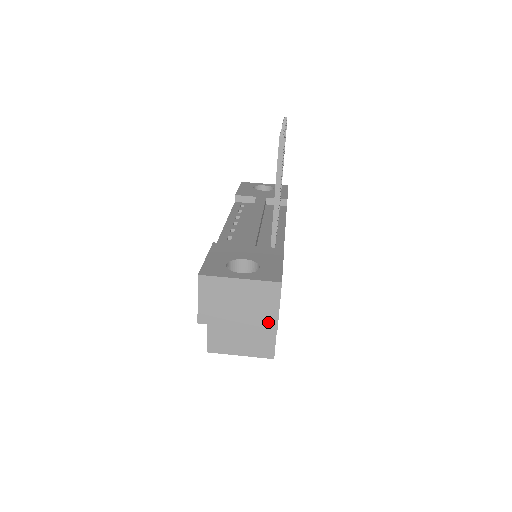
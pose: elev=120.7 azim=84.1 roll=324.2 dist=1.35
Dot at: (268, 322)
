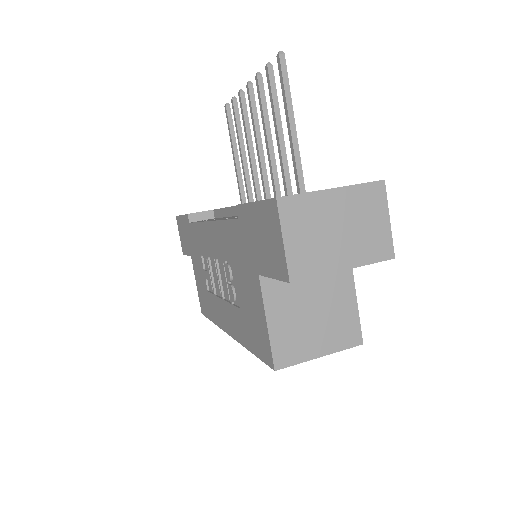
Dot at: (381, 248)
